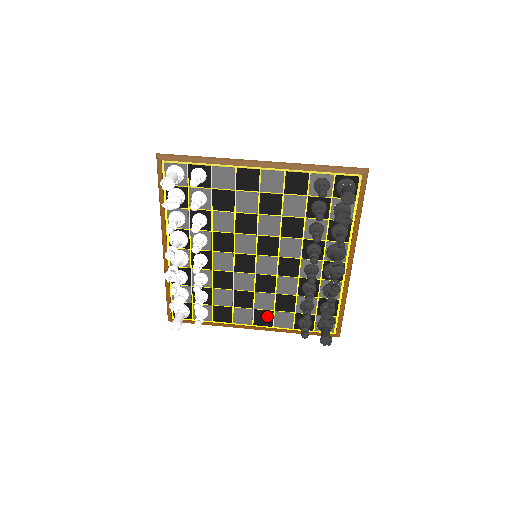
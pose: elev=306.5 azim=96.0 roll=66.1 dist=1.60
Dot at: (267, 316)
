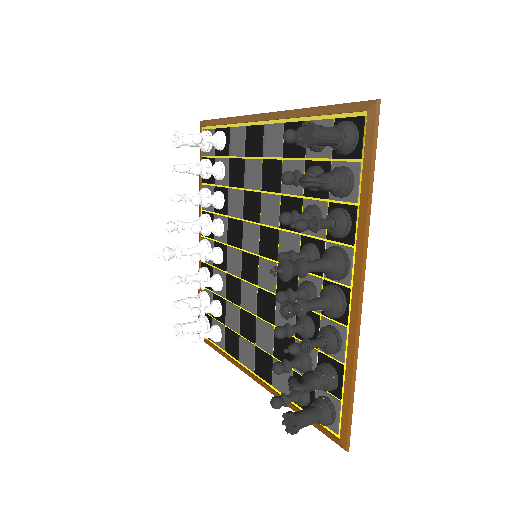
Dot at: (266, 363)
